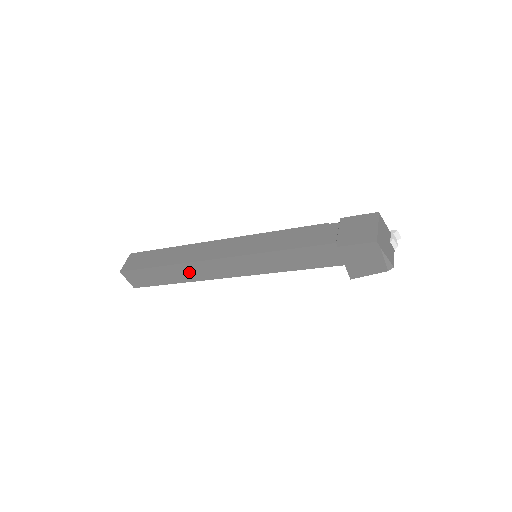
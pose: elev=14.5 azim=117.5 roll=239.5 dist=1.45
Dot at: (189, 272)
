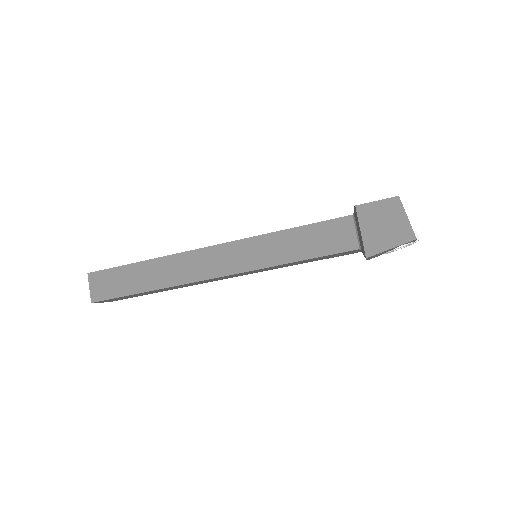
Dot at: (172, 270)
